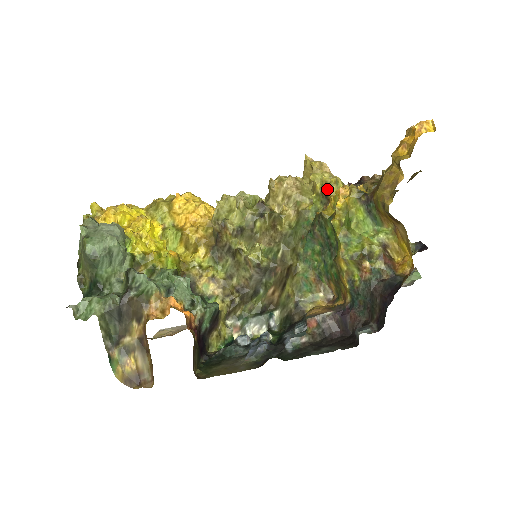
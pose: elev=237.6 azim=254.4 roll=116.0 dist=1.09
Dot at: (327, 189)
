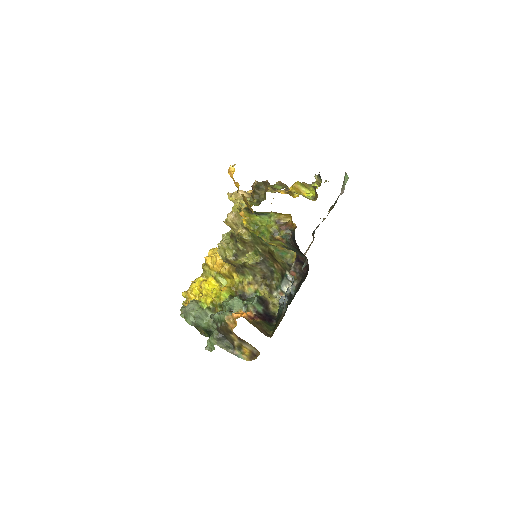
Dot at: occluded
